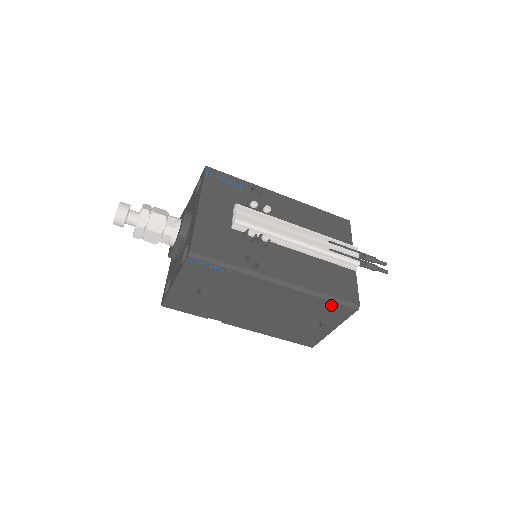
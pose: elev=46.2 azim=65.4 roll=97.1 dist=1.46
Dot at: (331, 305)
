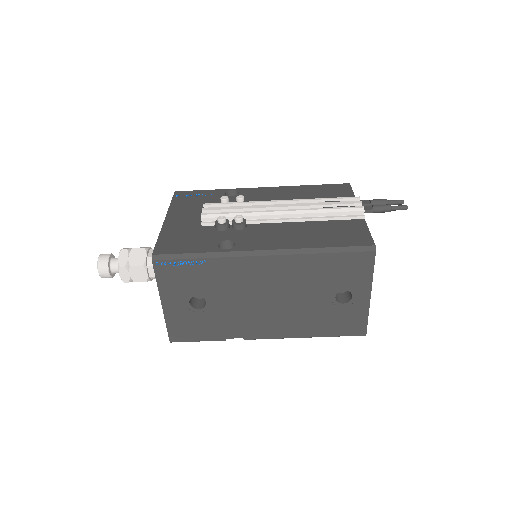
Dot at: (340, 259)
